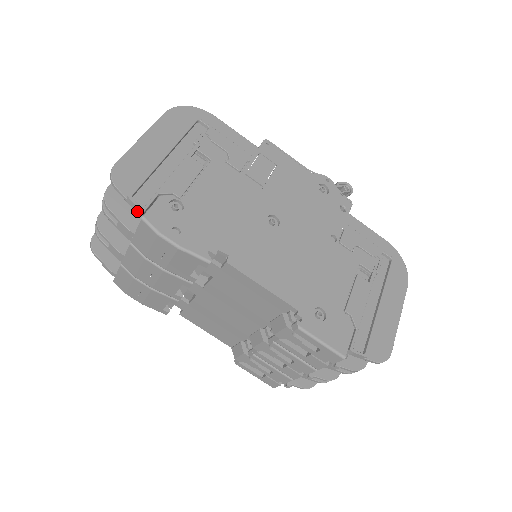
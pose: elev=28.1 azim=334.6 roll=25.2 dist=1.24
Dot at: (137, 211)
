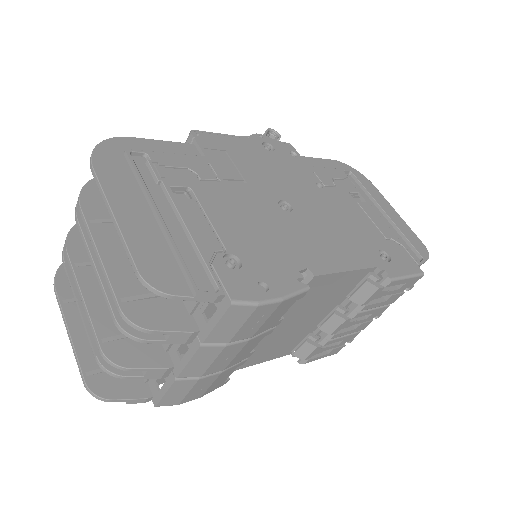
Dot at: (214, 301)
